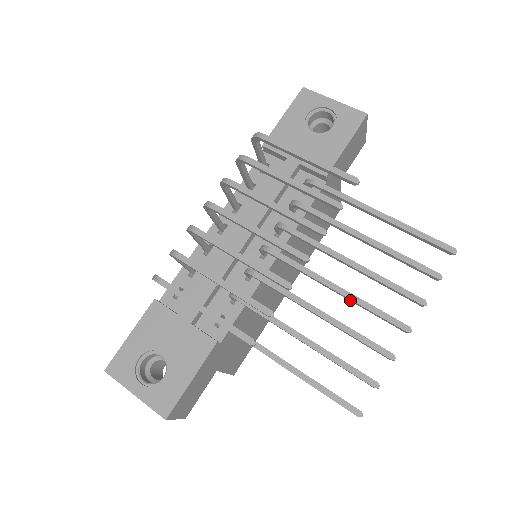
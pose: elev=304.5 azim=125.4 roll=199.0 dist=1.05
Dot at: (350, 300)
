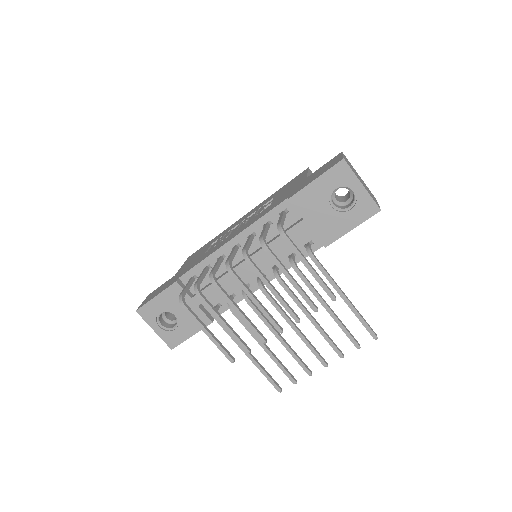
Dot at: (301, 338)
